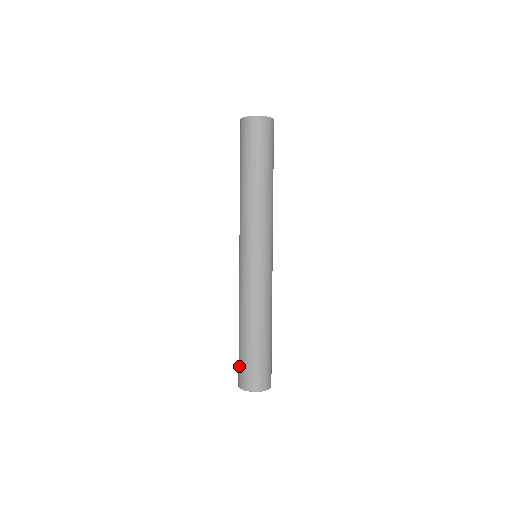
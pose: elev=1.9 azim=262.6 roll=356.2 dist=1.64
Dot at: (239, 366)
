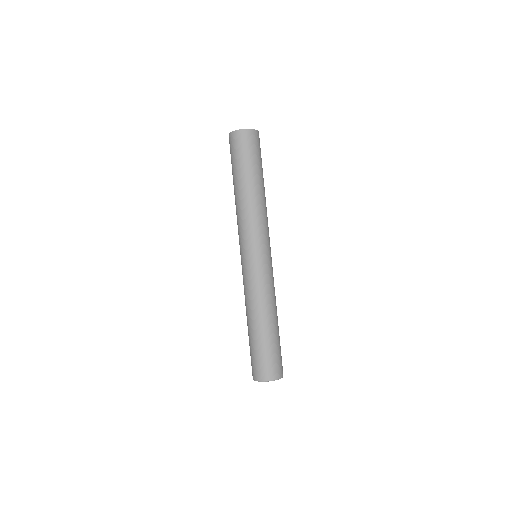
Dot at: occluded
